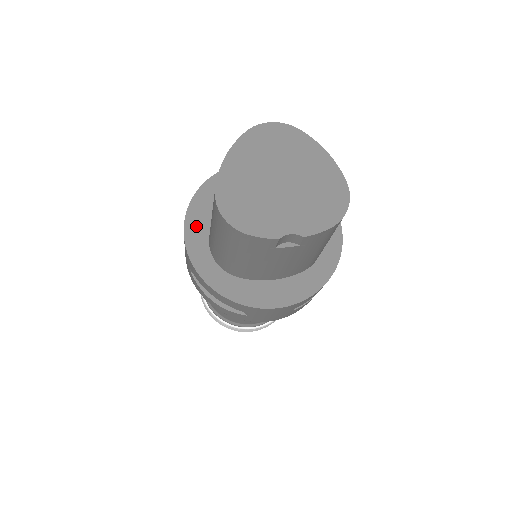
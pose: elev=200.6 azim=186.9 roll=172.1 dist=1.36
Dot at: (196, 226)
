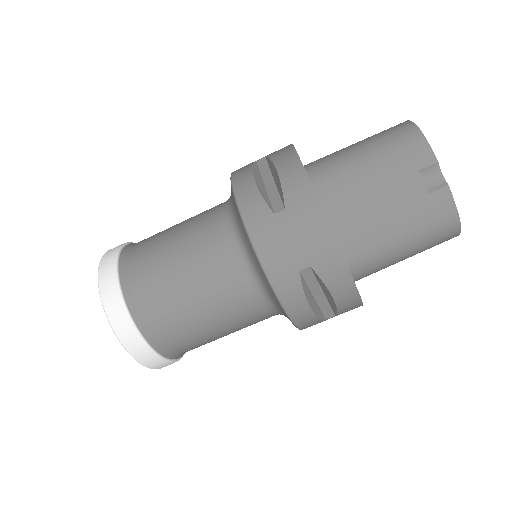
Dot at: occluded
